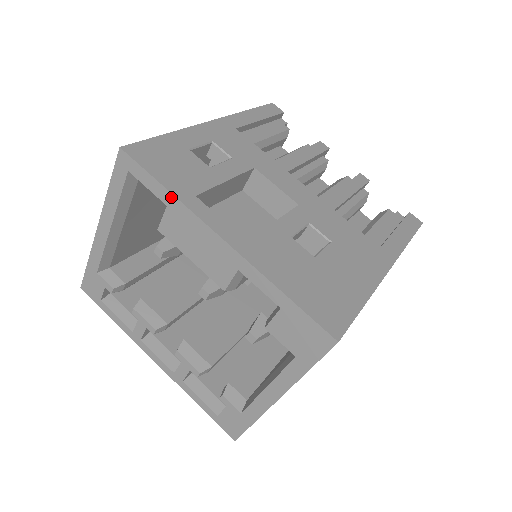
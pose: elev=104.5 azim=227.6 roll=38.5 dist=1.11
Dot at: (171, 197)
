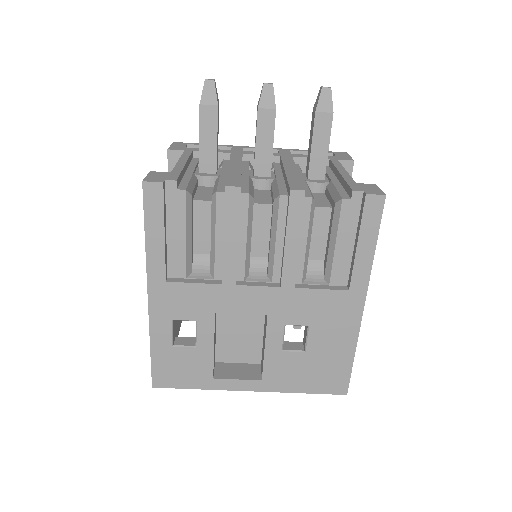
Dot at: (204, 388)
